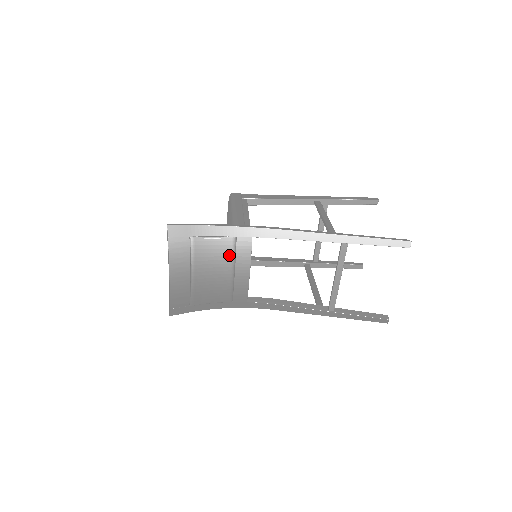
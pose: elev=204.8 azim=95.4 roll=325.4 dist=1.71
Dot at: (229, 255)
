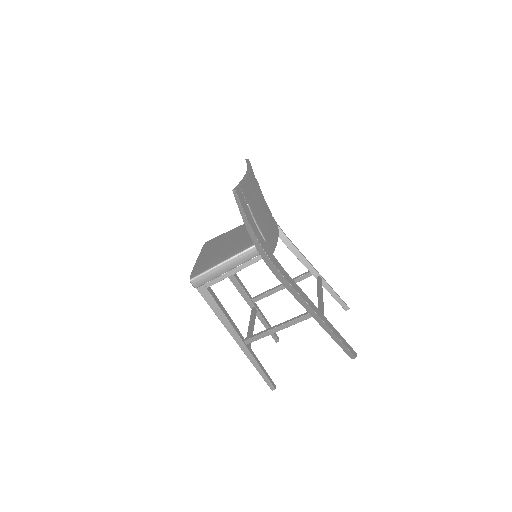
Dot at: (270, 213)
